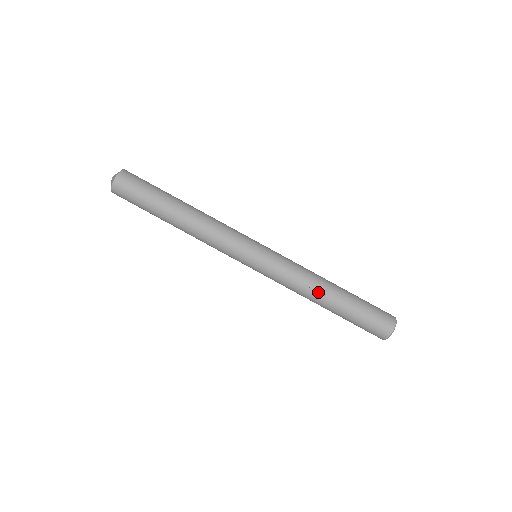
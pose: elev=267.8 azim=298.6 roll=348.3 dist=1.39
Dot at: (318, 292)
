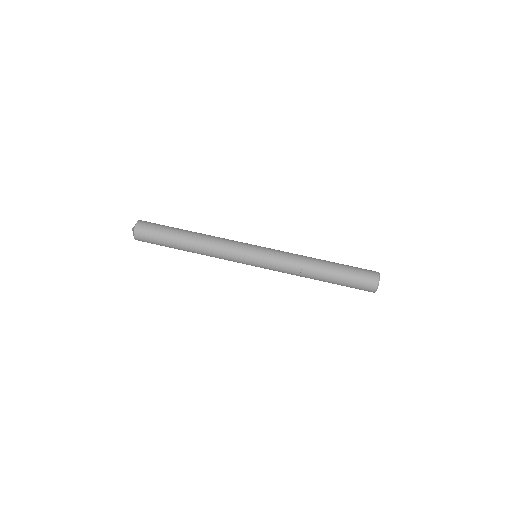
Dot at: (310, 272)
